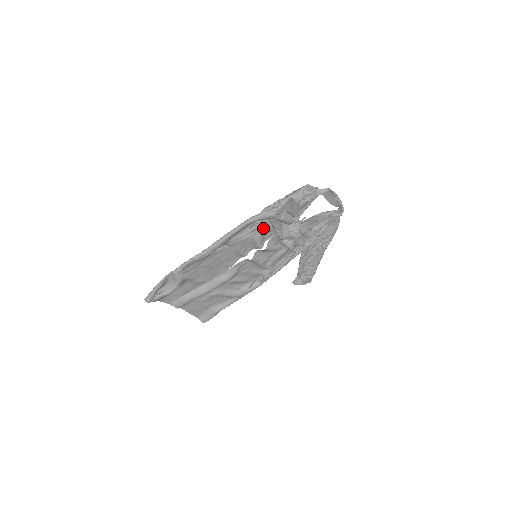
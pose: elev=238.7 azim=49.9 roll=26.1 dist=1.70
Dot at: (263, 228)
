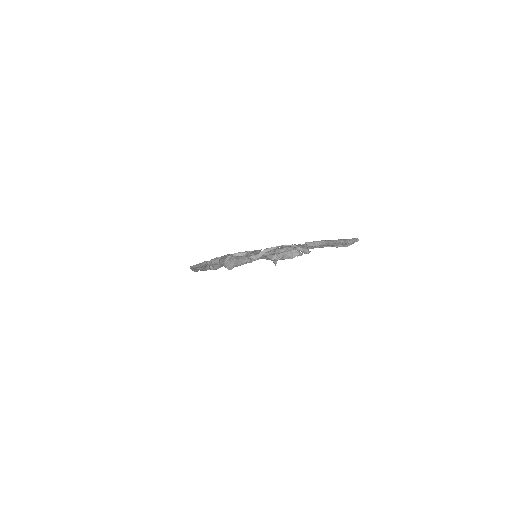
Dot at: occluded
